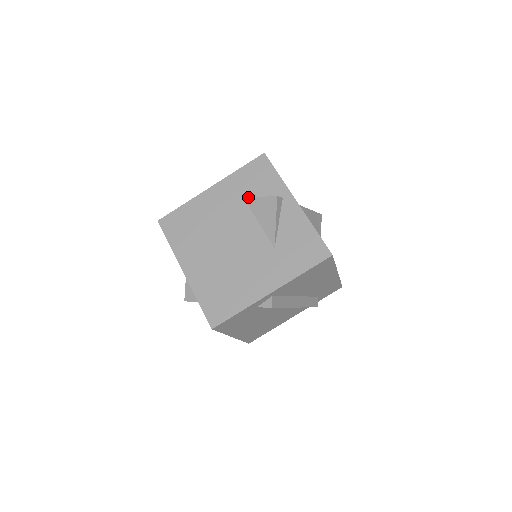
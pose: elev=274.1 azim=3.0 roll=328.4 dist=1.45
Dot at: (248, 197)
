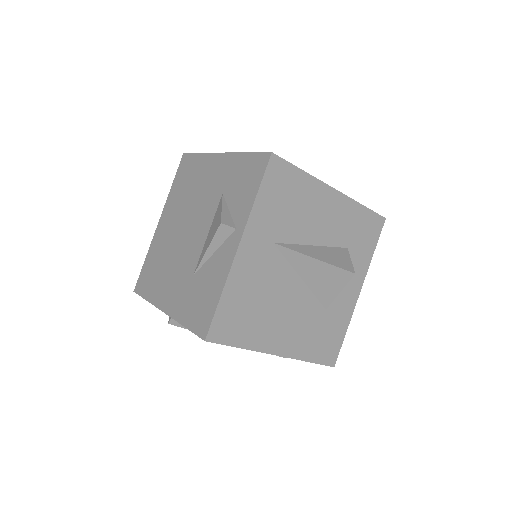
Dot at: (225, 196)
